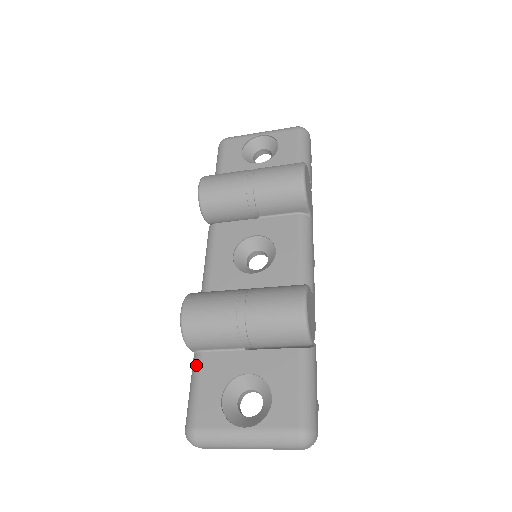
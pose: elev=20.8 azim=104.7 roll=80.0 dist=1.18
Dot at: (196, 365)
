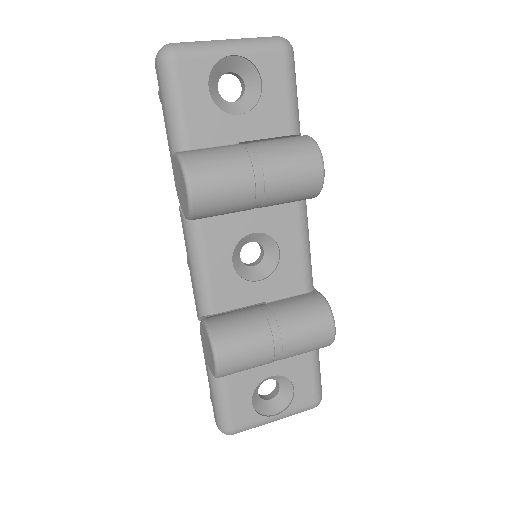
Dot at: (220, 382)
